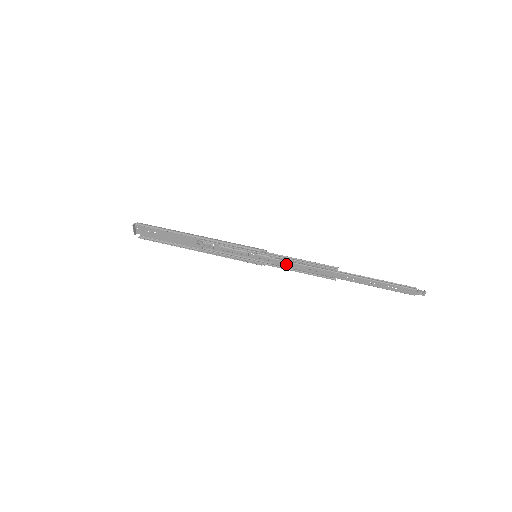
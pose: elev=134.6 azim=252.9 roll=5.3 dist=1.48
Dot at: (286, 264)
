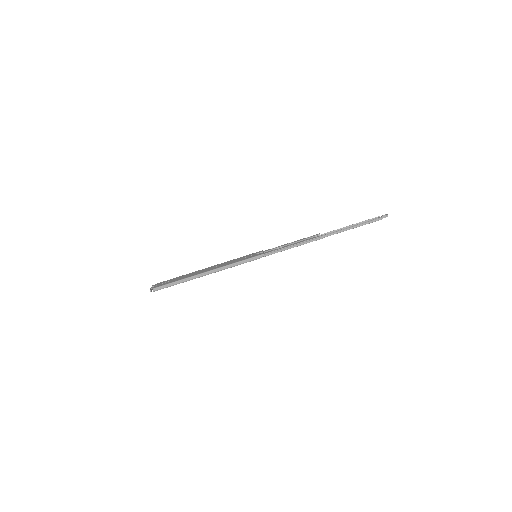
Dot at: occluded
